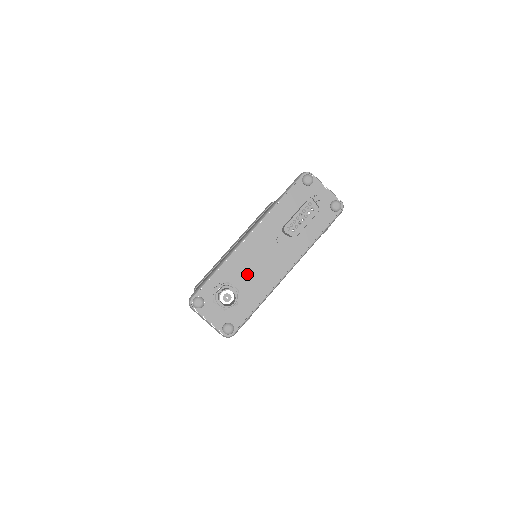
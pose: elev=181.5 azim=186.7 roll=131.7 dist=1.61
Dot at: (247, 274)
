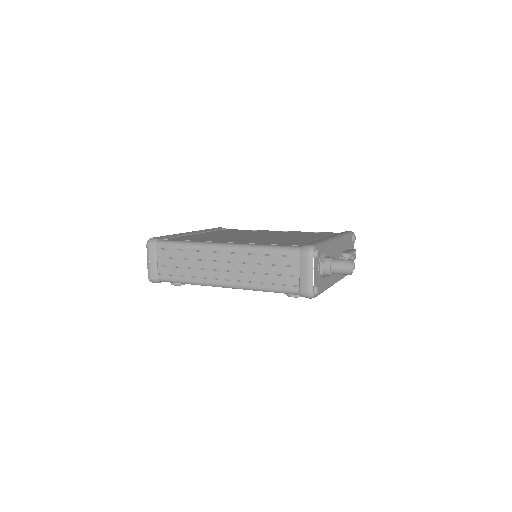
Dot at: occluded
